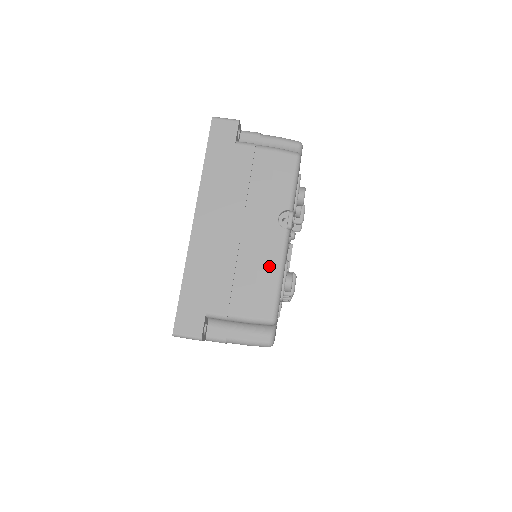
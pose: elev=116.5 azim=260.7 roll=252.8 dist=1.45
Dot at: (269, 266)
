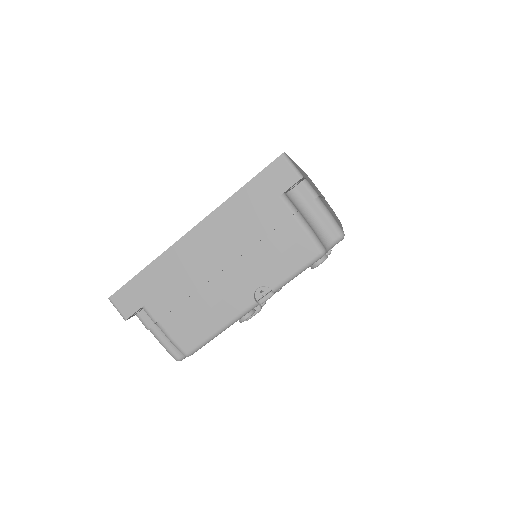
Dot at: (217, 317)
